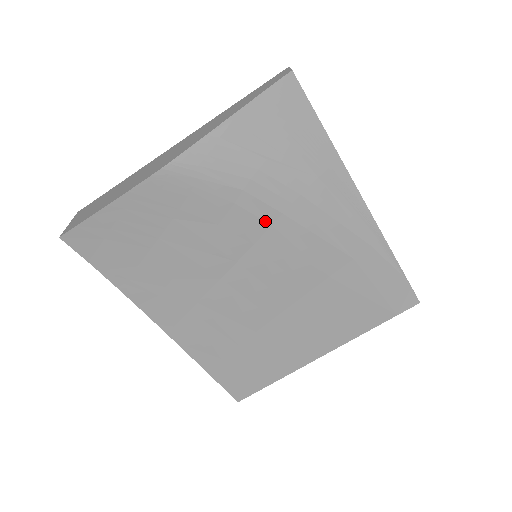
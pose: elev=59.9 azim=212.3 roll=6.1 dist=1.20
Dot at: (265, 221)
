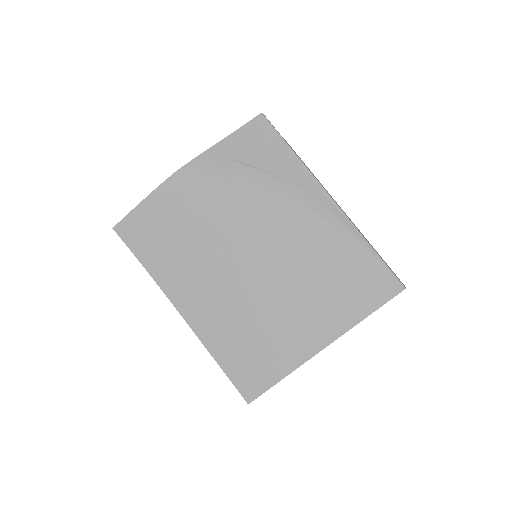
Dot at: (249, 210)
